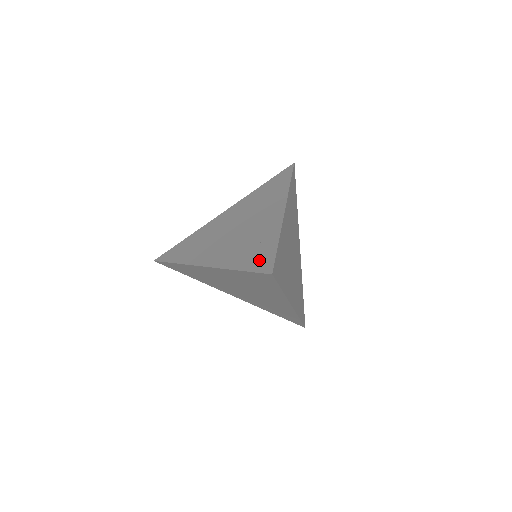
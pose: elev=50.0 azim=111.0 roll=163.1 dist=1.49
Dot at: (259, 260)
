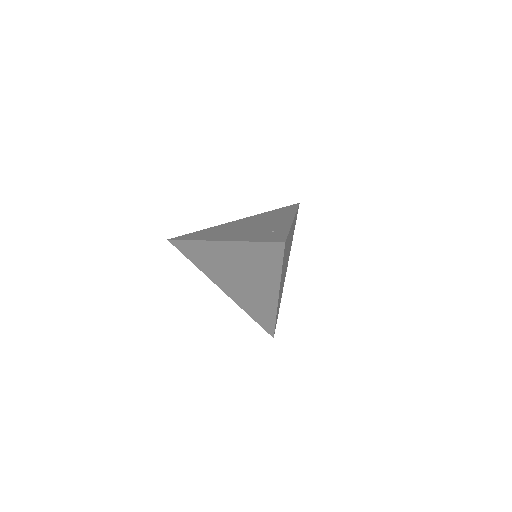
Dot at: (273, 237)
